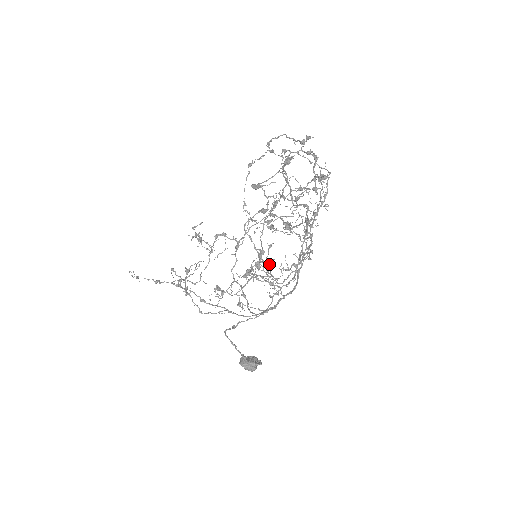
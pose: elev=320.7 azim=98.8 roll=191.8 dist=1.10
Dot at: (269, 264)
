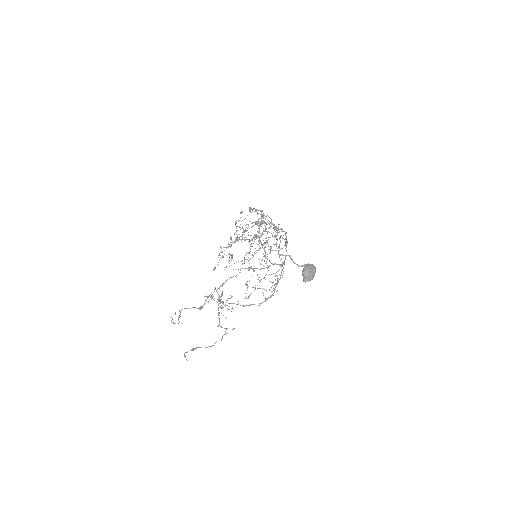
Dot at: occluded
